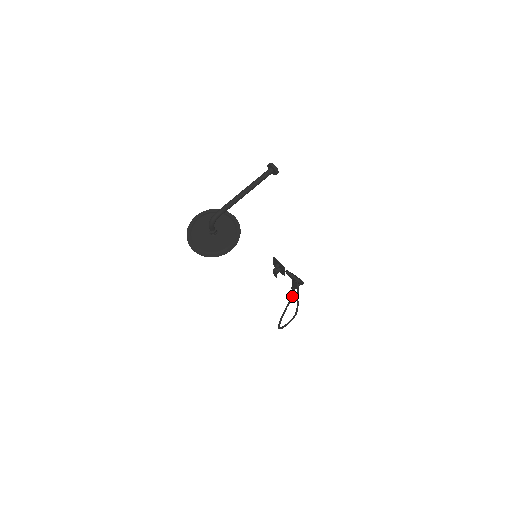
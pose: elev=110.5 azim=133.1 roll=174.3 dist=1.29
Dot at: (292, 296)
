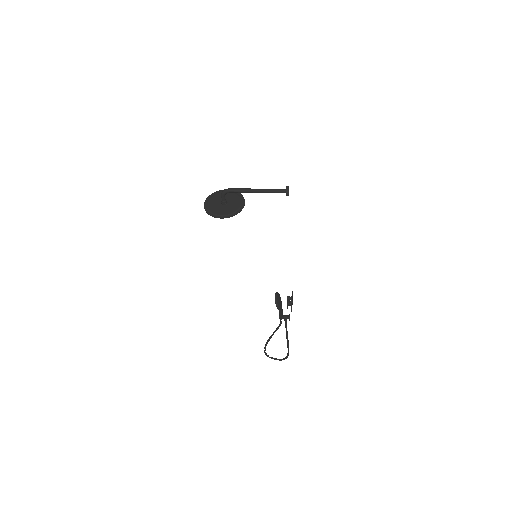
Dot at: (279, 325)
